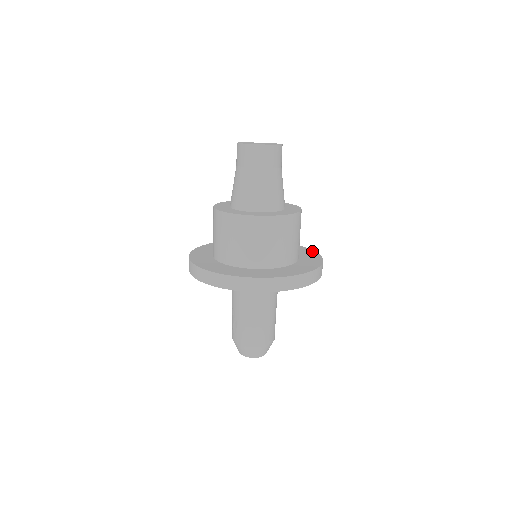
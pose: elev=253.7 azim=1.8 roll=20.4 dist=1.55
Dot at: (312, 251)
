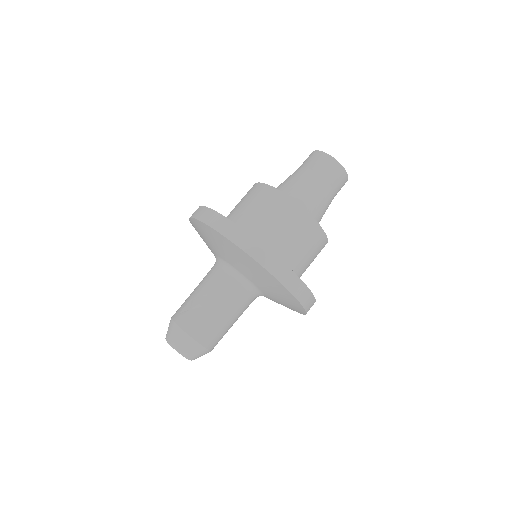
Dot at: occluded
